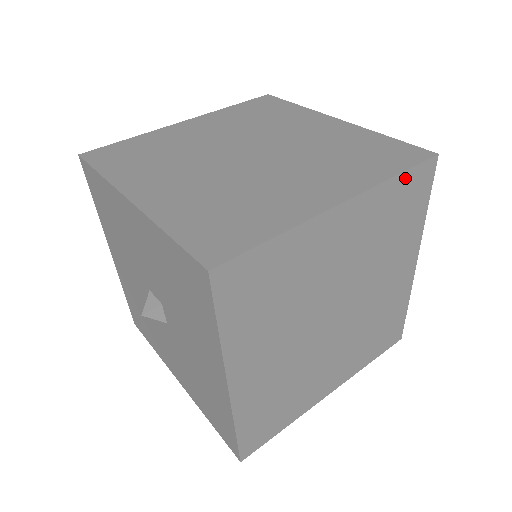
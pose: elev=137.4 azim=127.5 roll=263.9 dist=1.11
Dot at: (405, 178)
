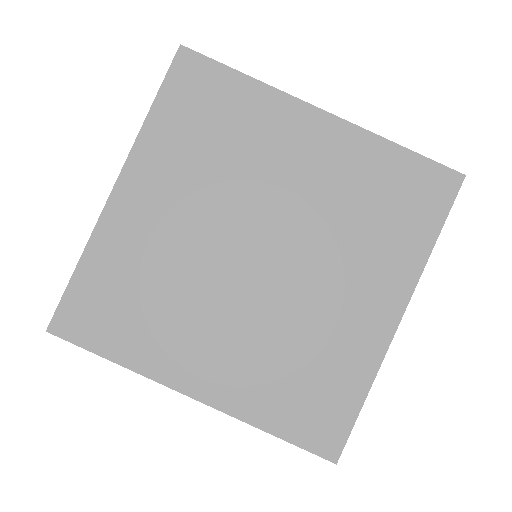
Dot at: (438, 228)
